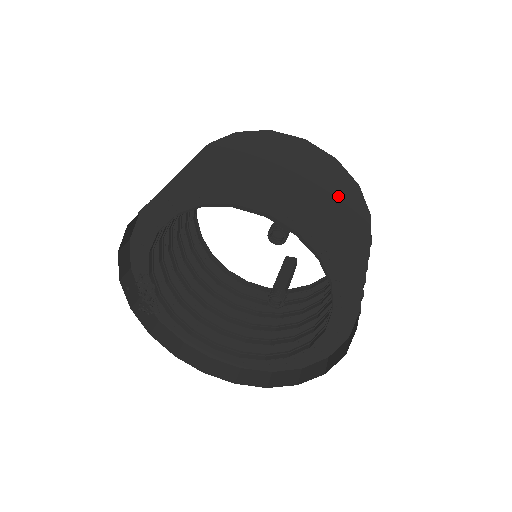
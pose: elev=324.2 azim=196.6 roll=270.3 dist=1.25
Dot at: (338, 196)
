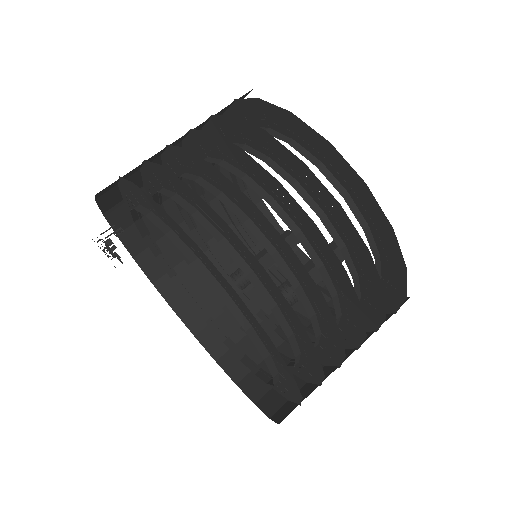
Dot at: (358, 339)
